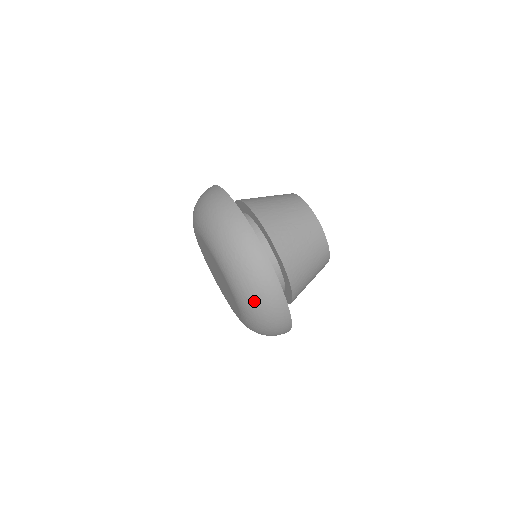
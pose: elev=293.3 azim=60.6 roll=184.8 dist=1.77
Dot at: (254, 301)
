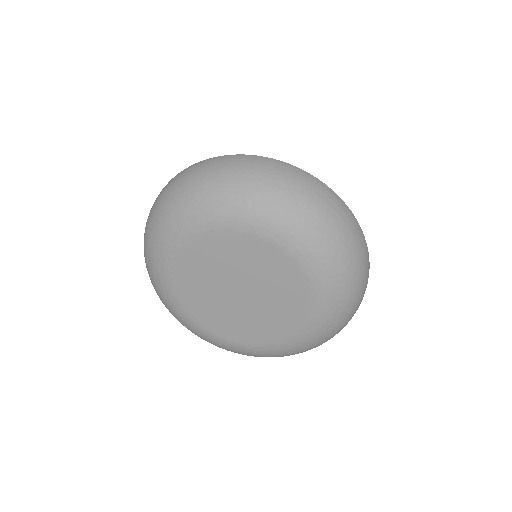
Dot at: (240, 187)
